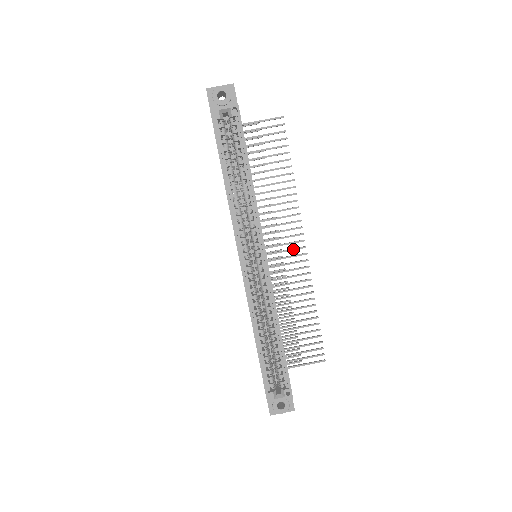
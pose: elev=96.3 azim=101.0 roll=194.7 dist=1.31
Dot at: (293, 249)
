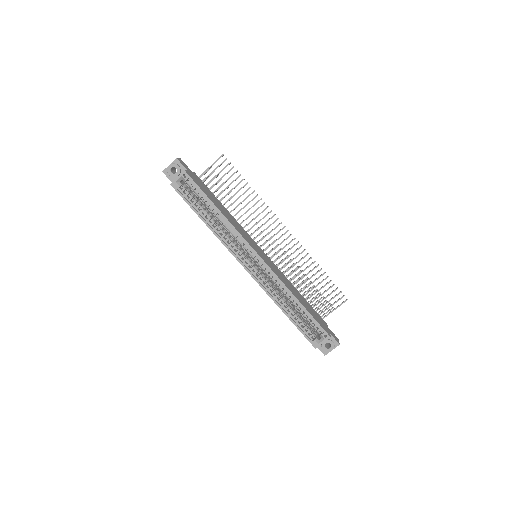
Dot at: (281, 236)
